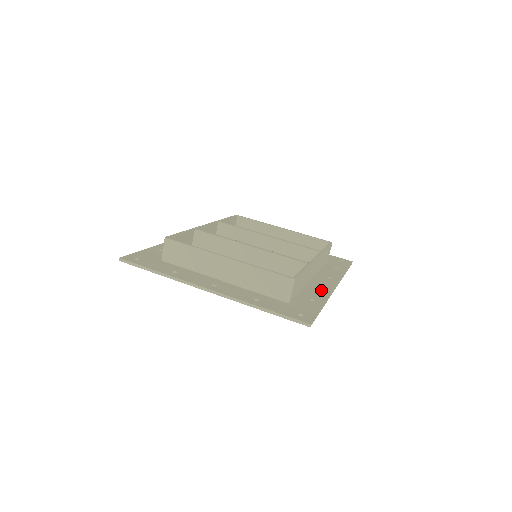
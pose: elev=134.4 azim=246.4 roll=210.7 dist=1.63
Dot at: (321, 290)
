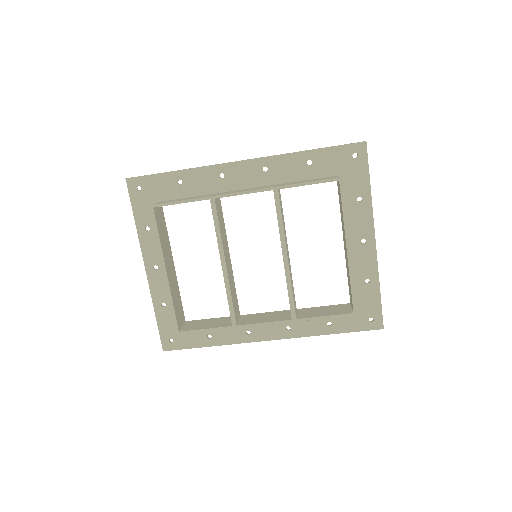
Dot at: (241, 334)
